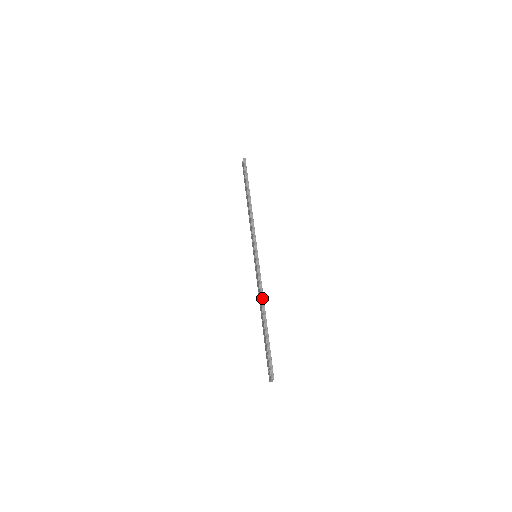
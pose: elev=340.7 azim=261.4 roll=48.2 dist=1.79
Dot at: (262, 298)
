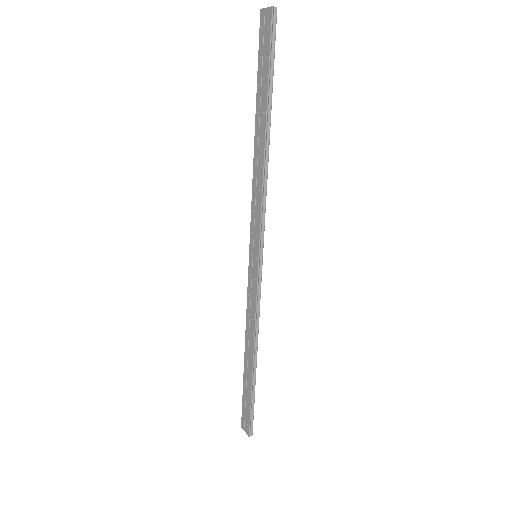
Dot at: (256, 335)
